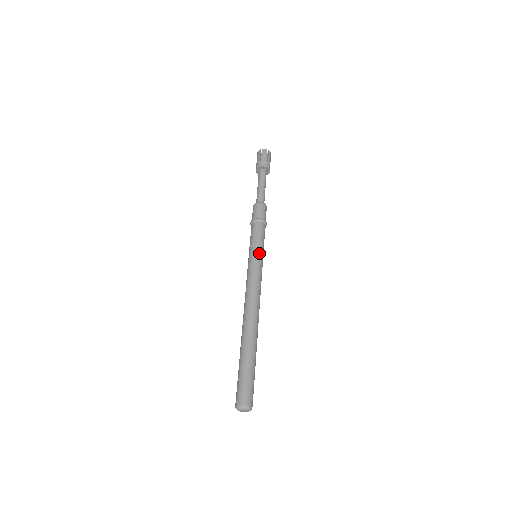
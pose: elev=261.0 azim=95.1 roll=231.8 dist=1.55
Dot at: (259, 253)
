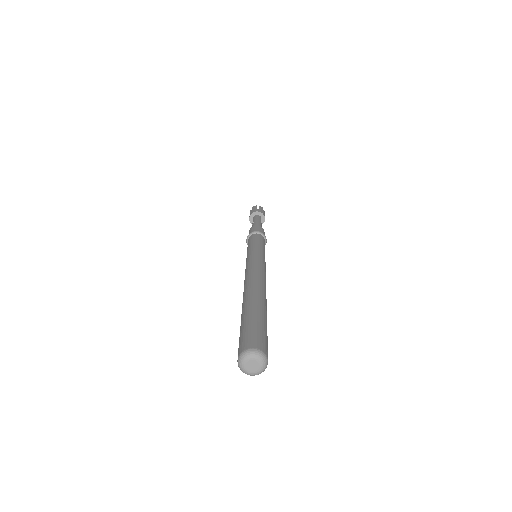
Dot at: (264, 251)
